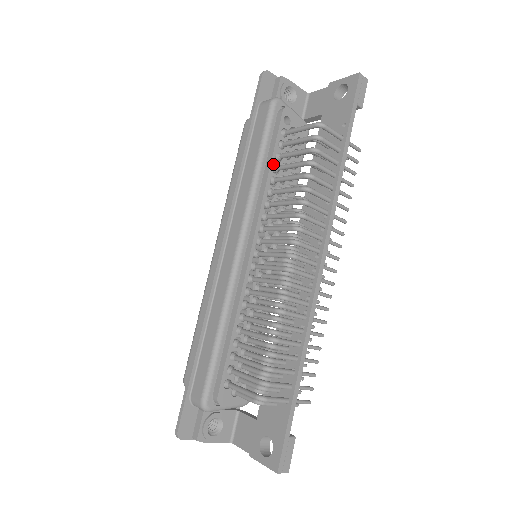
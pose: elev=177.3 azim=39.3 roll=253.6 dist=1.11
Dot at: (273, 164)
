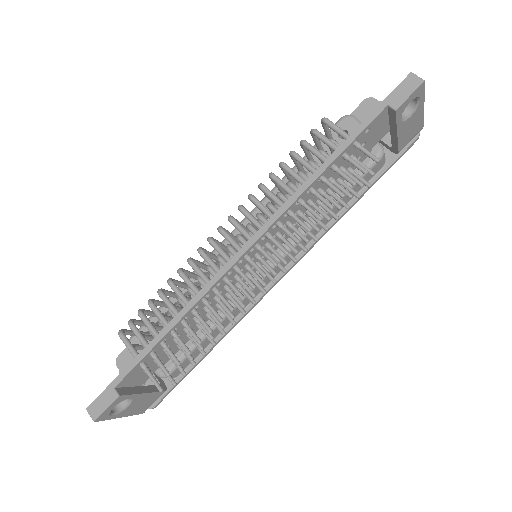
Dot at: occluded
